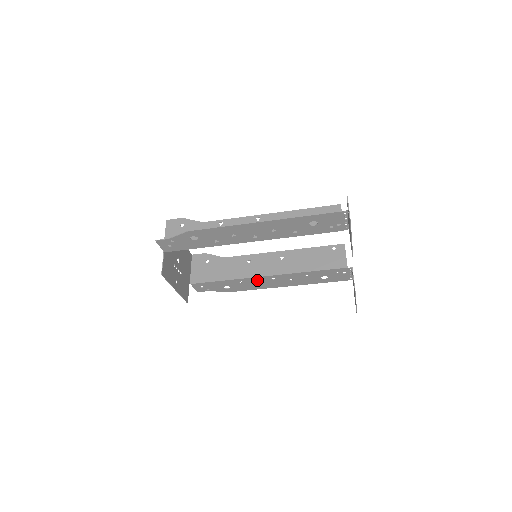
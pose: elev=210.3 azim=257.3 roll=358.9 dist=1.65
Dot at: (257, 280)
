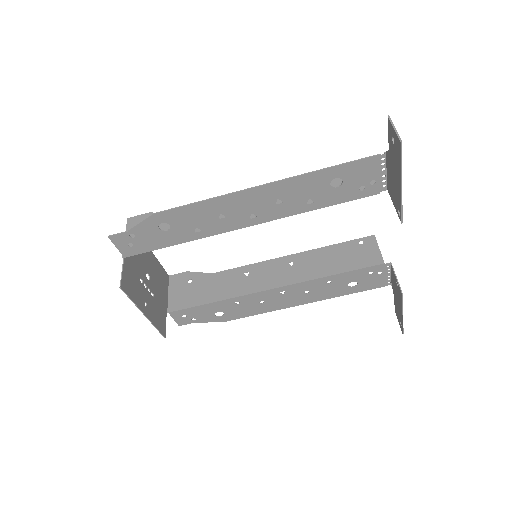
Dot at: (260, 297)
